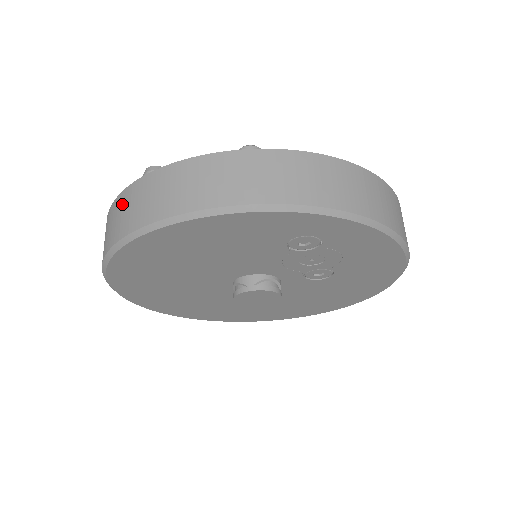
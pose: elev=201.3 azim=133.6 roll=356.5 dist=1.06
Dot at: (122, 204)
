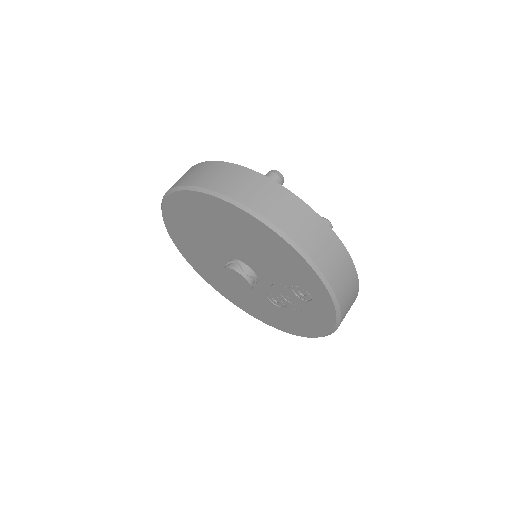
Dot at: (255, 181)
